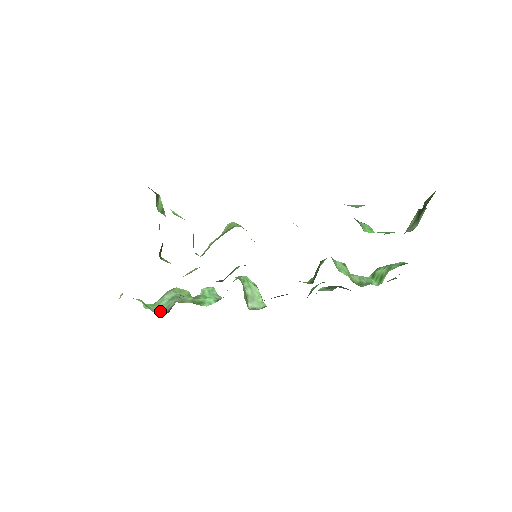
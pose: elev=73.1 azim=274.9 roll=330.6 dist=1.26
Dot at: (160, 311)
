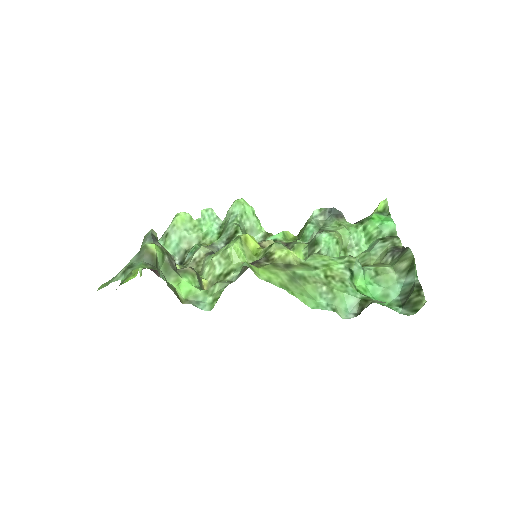
Dot at: occluded
